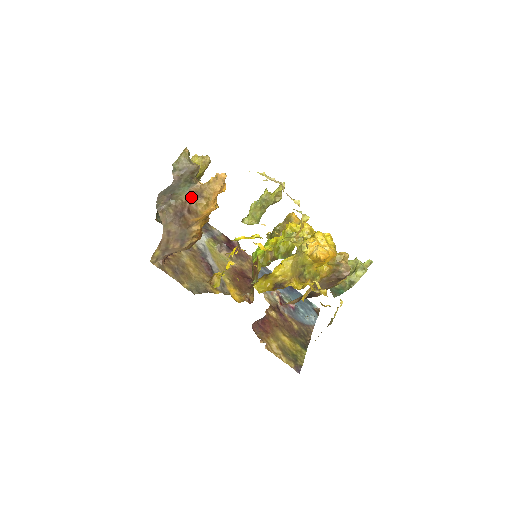
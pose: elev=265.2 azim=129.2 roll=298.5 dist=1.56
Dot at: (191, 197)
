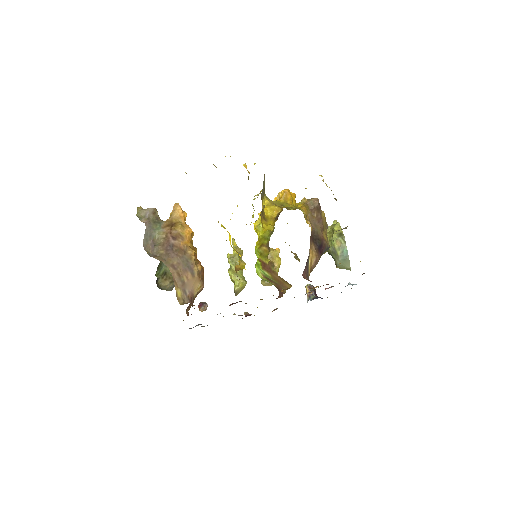
Dot at: (167, 230)
